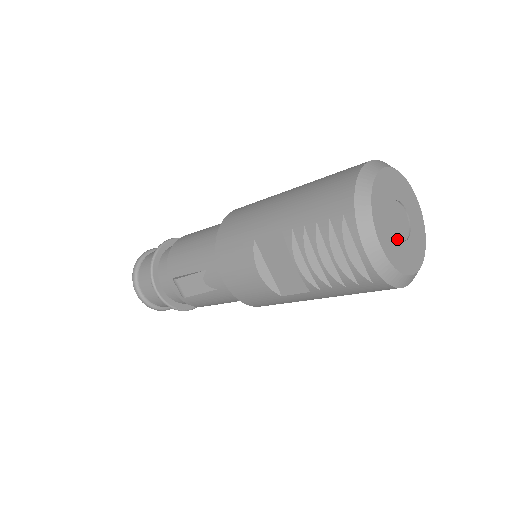
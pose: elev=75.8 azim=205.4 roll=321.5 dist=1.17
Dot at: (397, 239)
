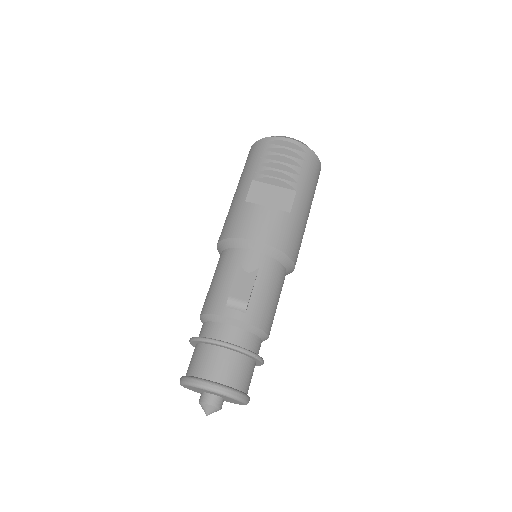
Dot at: occluded
